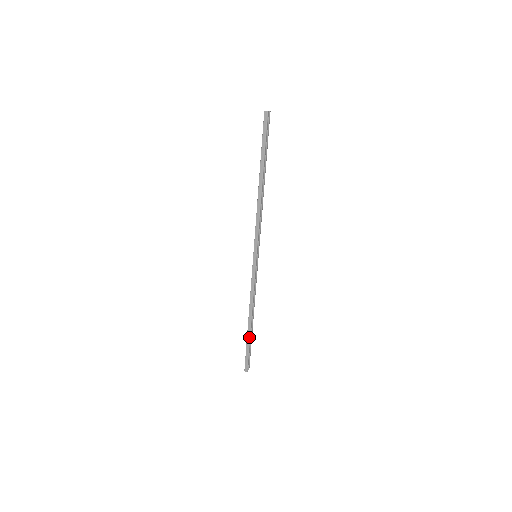
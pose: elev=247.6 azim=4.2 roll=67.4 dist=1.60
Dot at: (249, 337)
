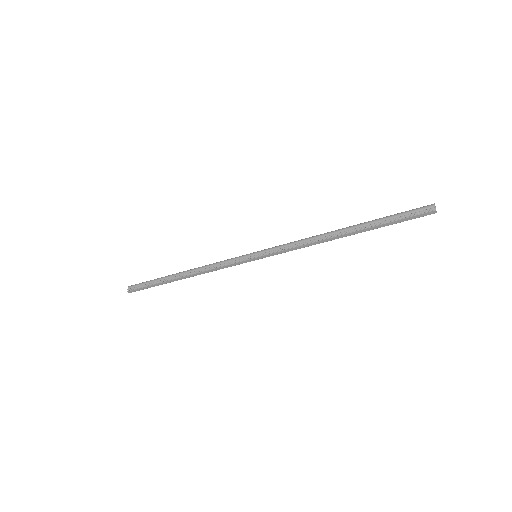
Dot at: (166, 283)
